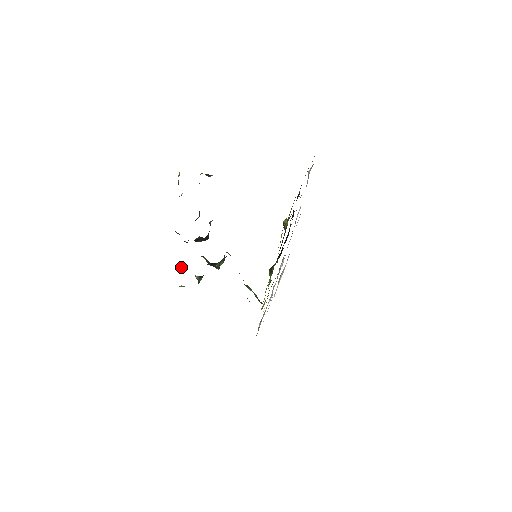
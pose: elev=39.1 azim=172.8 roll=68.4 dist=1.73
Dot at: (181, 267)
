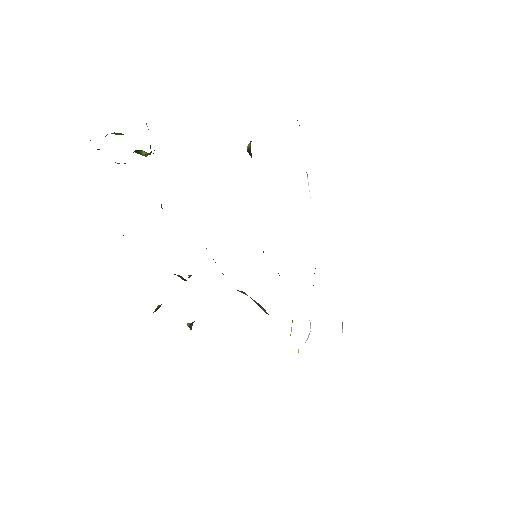
Dot at: (157, 307)
